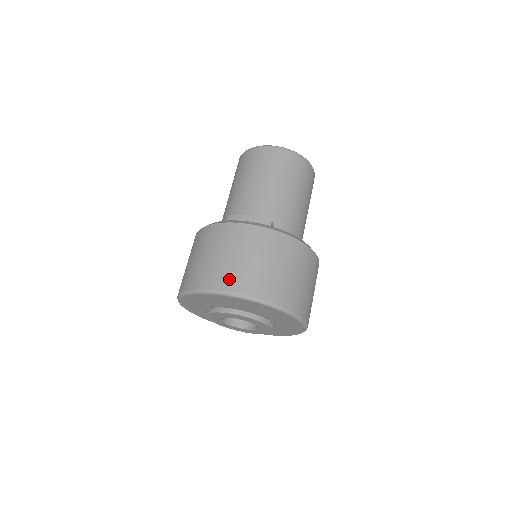
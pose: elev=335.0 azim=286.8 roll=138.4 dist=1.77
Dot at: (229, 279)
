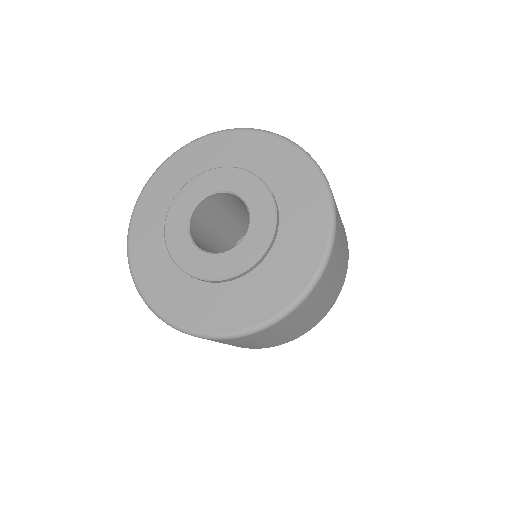
Dot at: occluded
